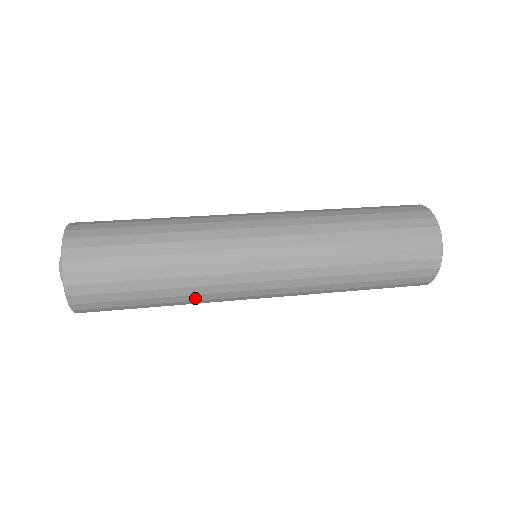
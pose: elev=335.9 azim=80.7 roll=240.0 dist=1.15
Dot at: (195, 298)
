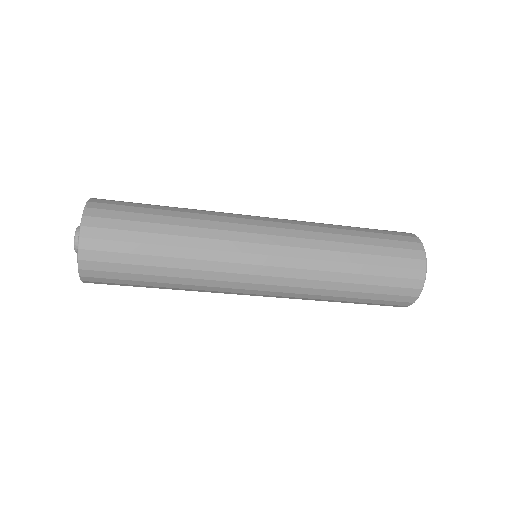
Dot at: (195, 288)
